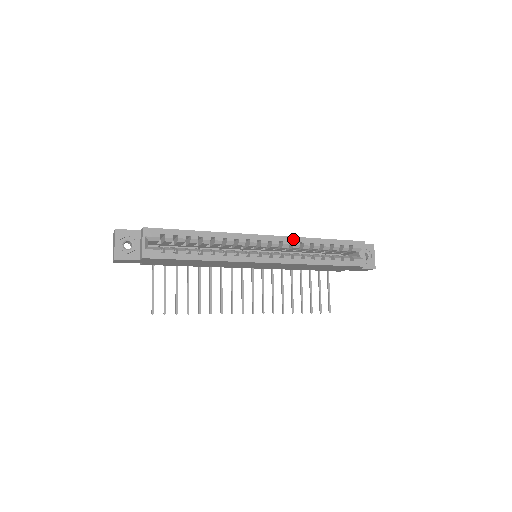
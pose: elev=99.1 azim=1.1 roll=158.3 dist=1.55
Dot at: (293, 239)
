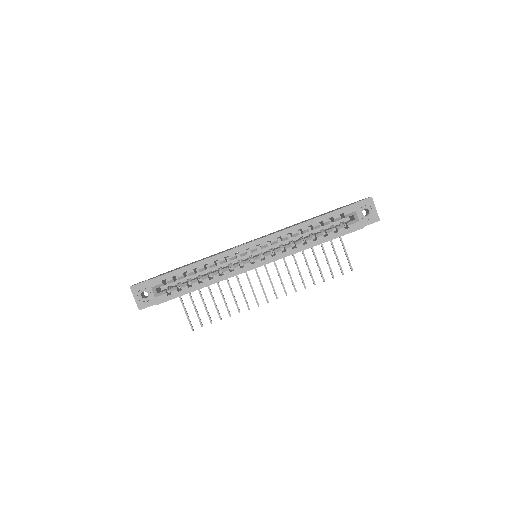
Dot at: (279, 234)
